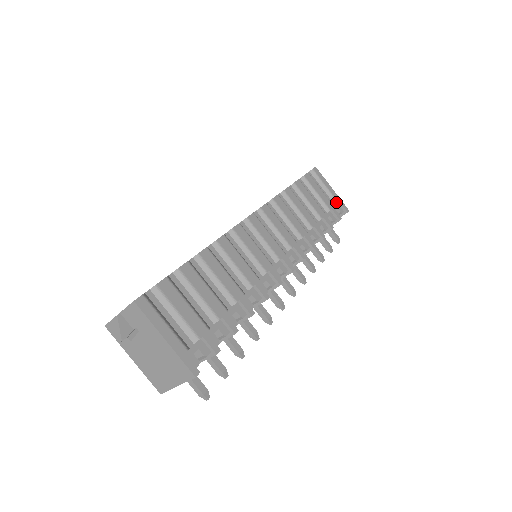
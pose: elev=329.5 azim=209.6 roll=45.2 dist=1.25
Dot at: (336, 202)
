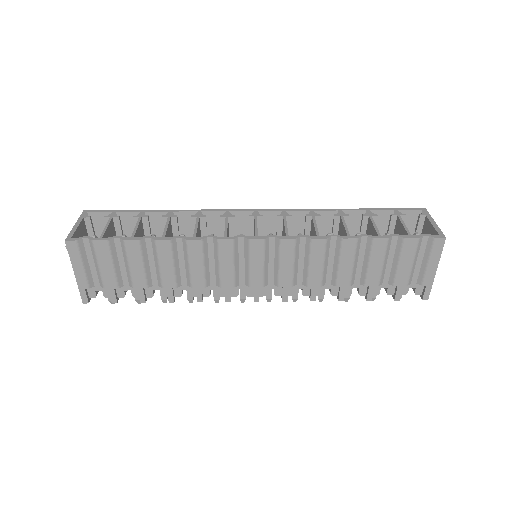
Dot at: (420, 283)
